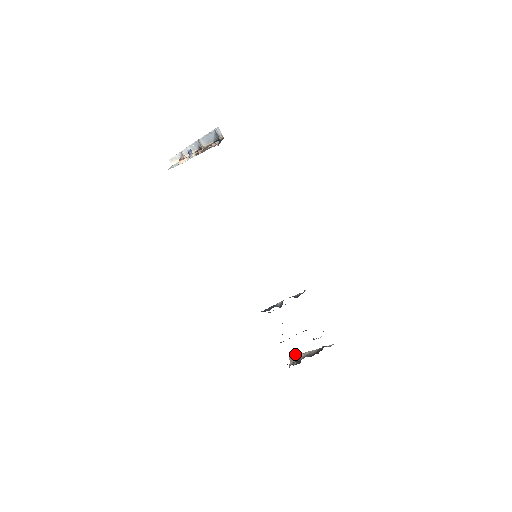
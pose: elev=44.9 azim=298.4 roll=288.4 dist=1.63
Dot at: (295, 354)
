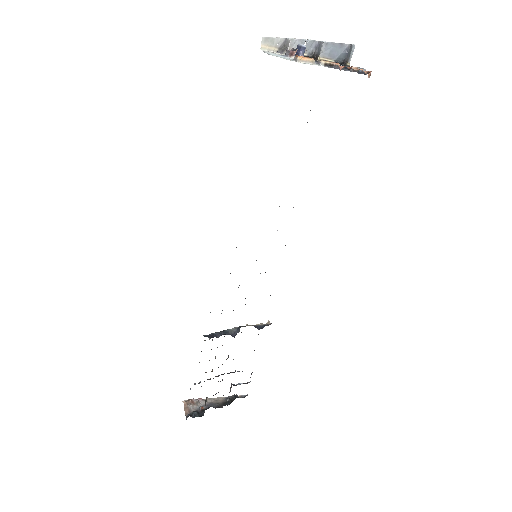
Dot at: (193, 399)
